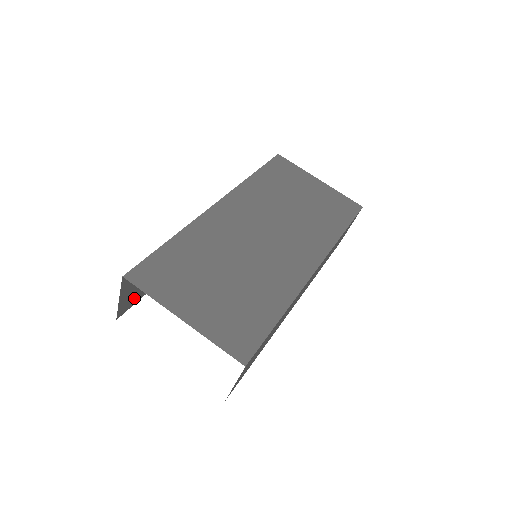
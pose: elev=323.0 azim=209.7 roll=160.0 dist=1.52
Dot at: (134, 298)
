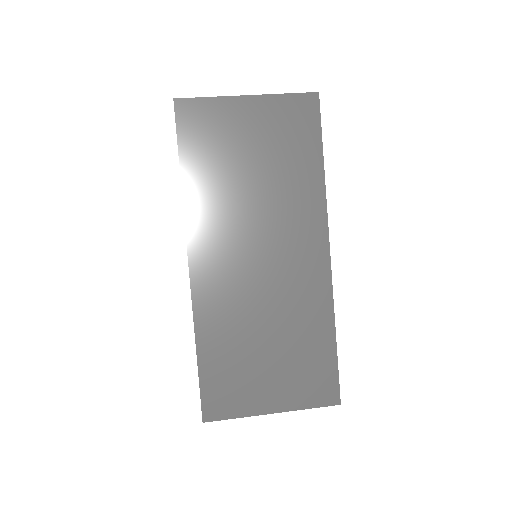
Dot at: occluded
